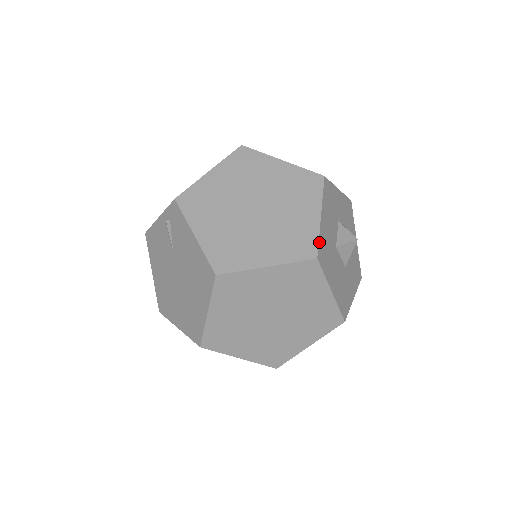
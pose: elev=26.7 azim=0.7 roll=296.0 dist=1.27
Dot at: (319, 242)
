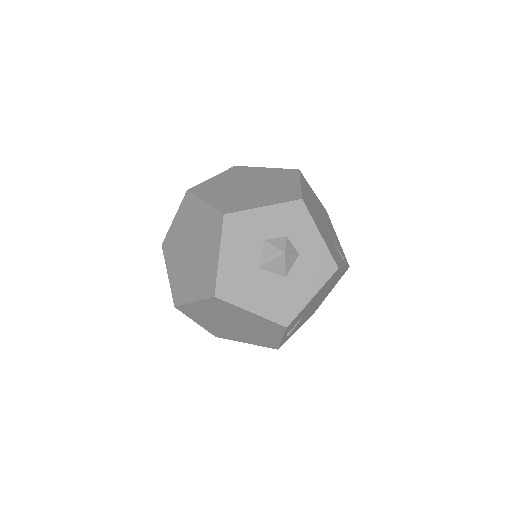
Dot at: (217, 281)
